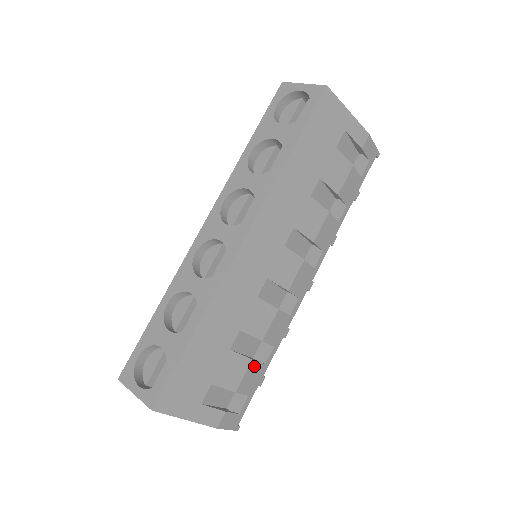
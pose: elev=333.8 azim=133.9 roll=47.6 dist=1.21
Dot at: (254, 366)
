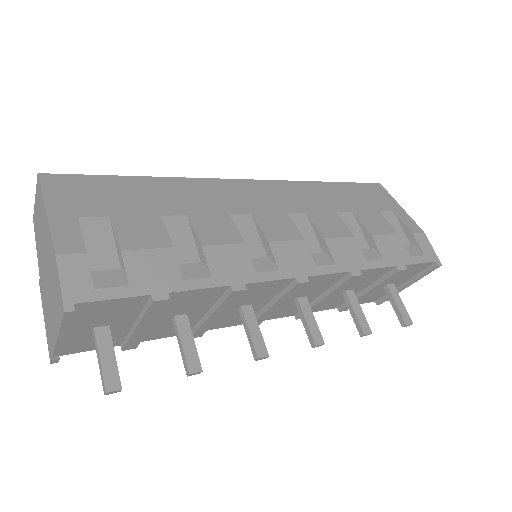
Dot at: (169, 259)
